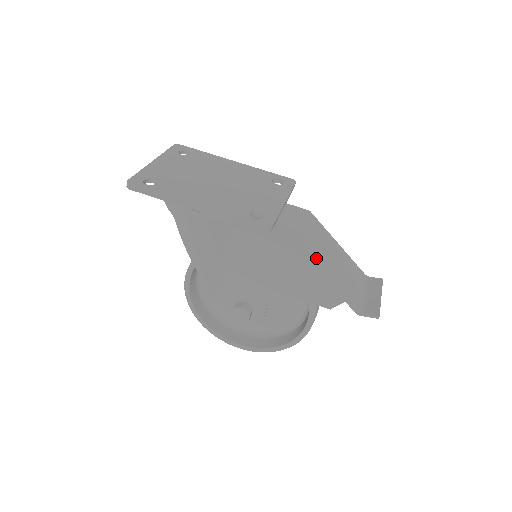
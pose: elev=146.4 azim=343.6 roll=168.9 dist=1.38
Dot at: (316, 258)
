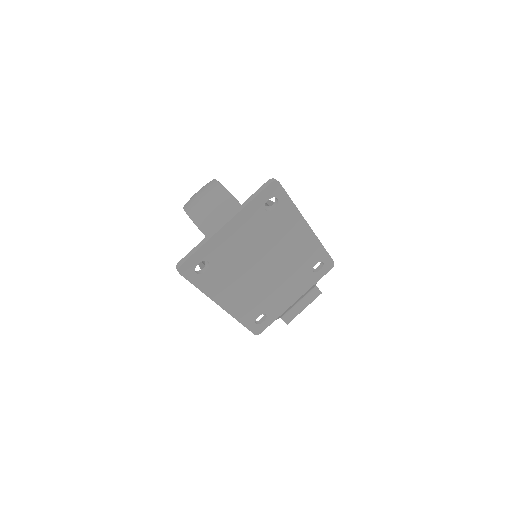
Dot at: occluded
